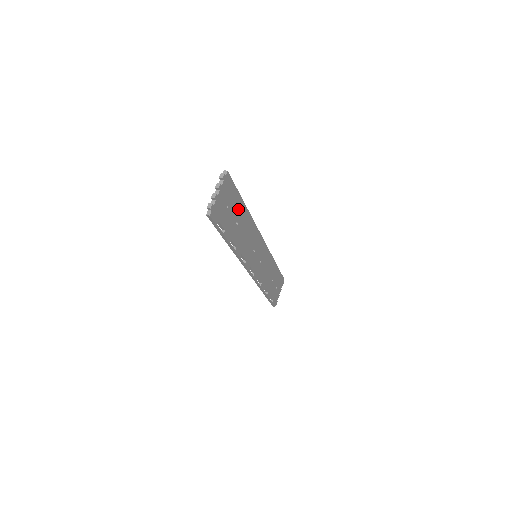
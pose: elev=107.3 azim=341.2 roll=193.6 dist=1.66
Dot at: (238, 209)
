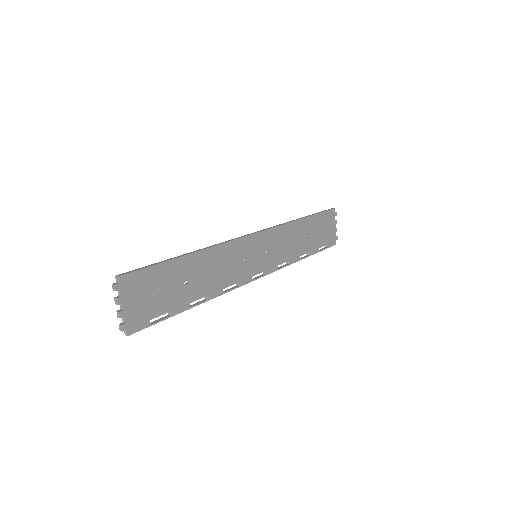
Dot at: (176, 273)
